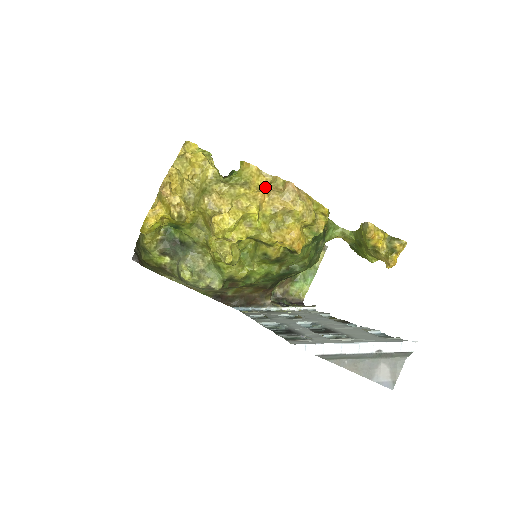
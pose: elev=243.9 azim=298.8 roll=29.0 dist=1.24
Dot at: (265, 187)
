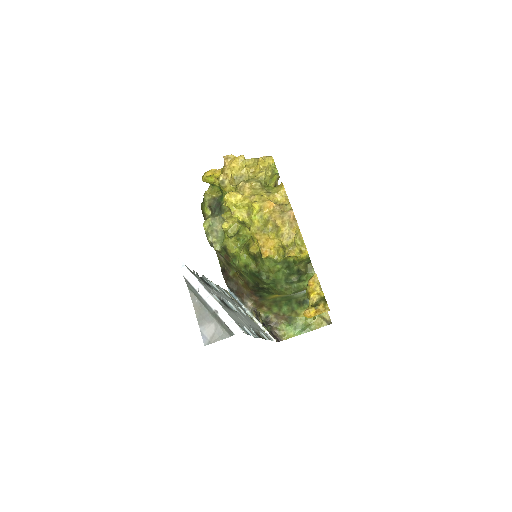
Dot at: (279, 204)
